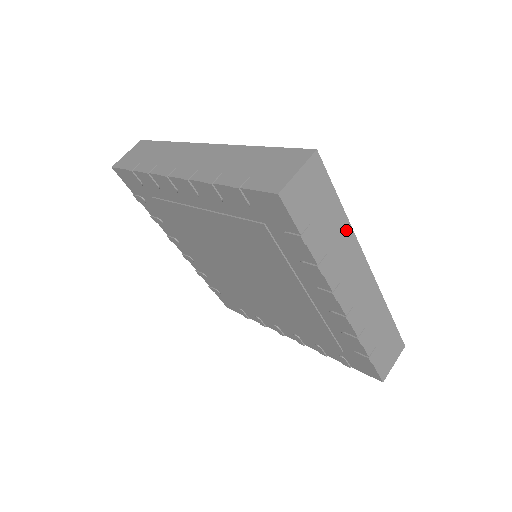
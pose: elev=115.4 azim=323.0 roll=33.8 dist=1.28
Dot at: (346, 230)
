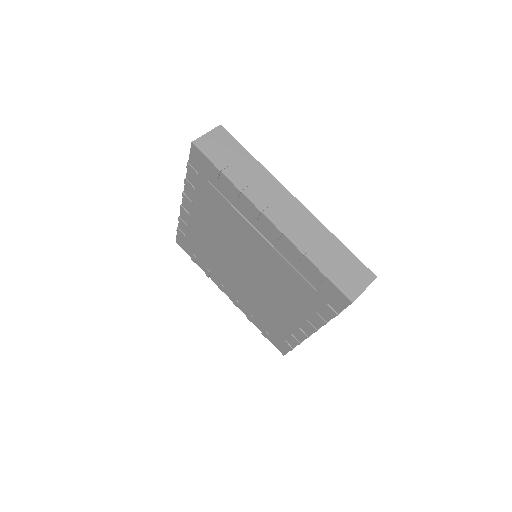
Dot at: (260, 169)
